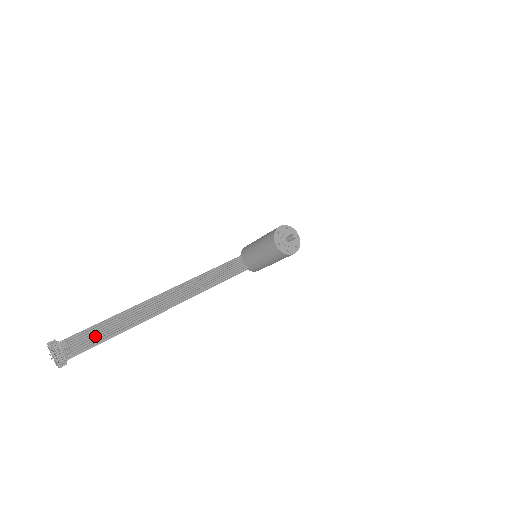
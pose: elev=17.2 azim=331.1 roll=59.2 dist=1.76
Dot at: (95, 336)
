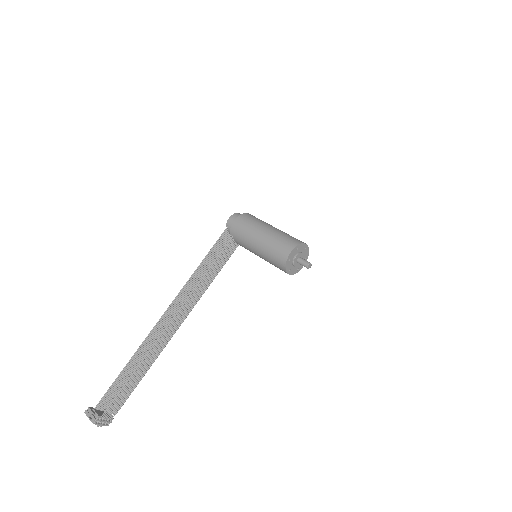
Dot at: (126, 393)
